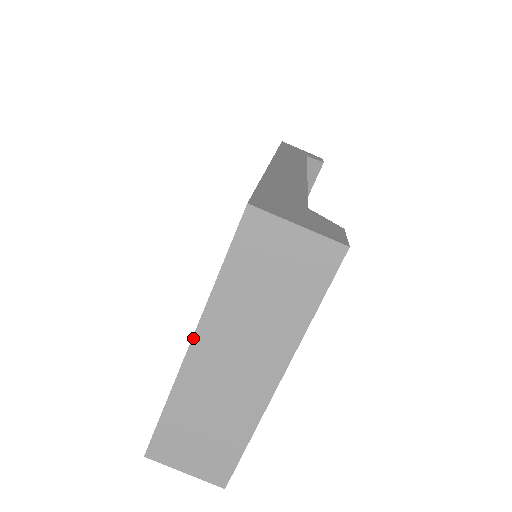
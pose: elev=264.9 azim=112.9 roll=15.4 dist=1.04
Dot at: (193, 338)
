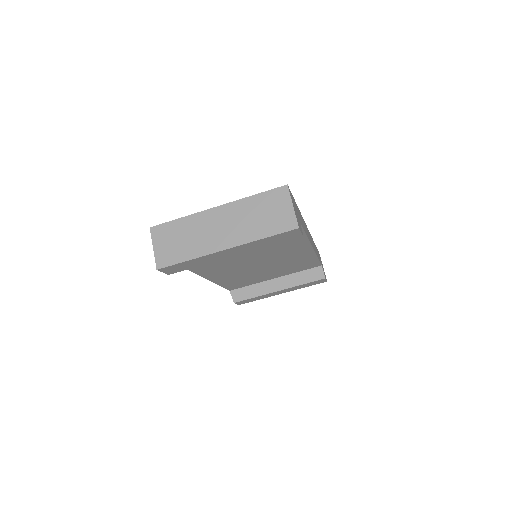
Dot at: (221, 206)
